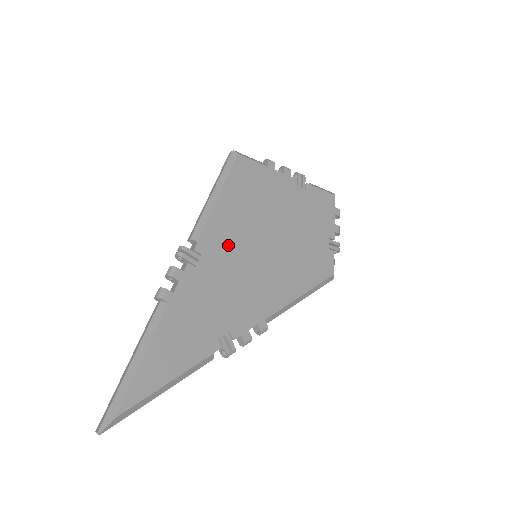
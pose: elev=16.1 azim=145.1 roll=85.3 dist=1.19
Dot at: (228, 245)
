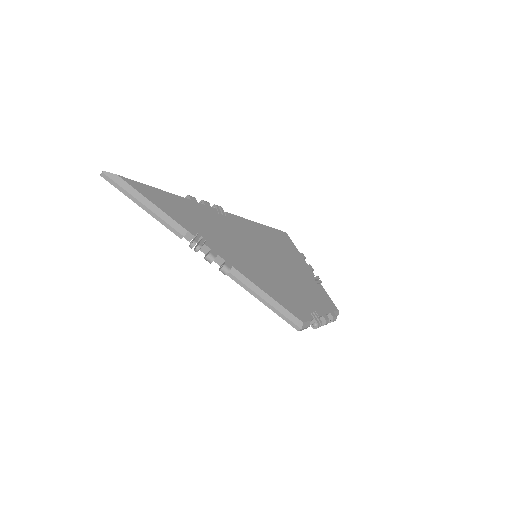
Dot at: (245, 233)
